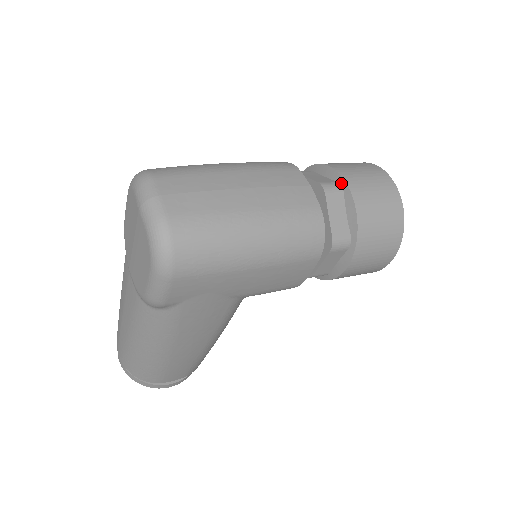
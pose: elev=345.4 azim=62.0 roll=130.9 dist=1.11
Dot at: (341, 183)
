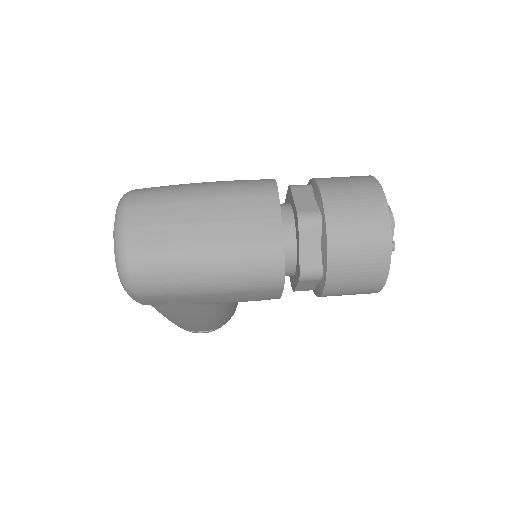
Dot at: (322, 214)
